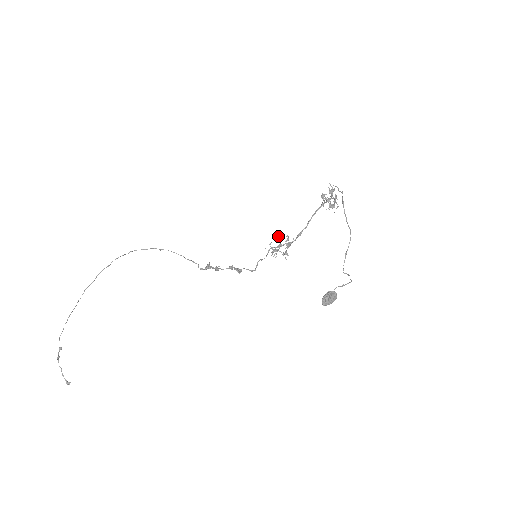
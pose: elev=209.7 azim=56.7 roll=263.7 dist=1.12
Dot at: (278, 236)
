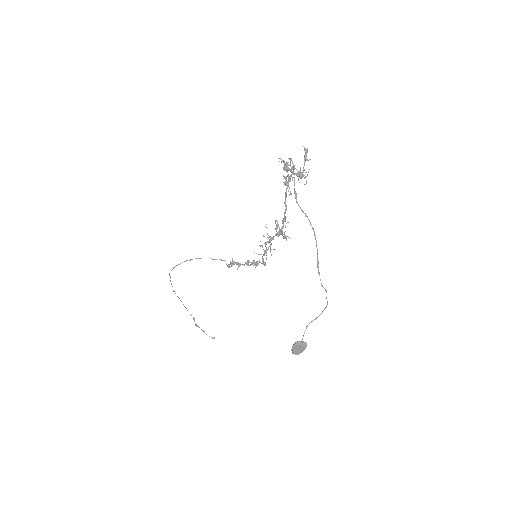
Dot at: (266, 227)
